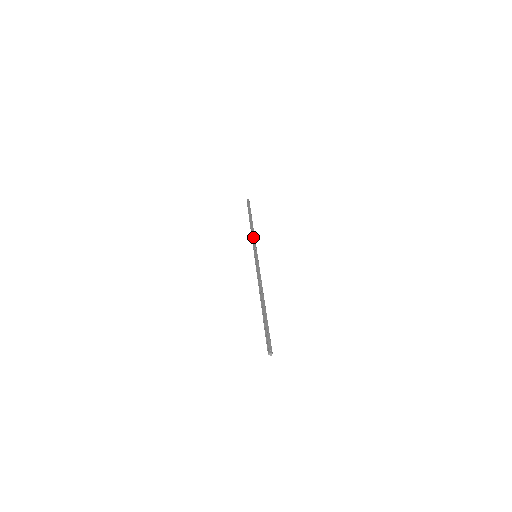
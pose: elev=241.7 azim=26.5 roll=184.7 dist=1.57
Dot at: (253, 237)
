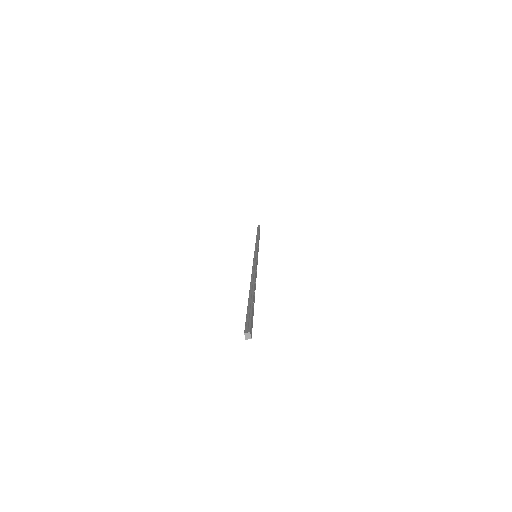
Dot at: (258, 244)
